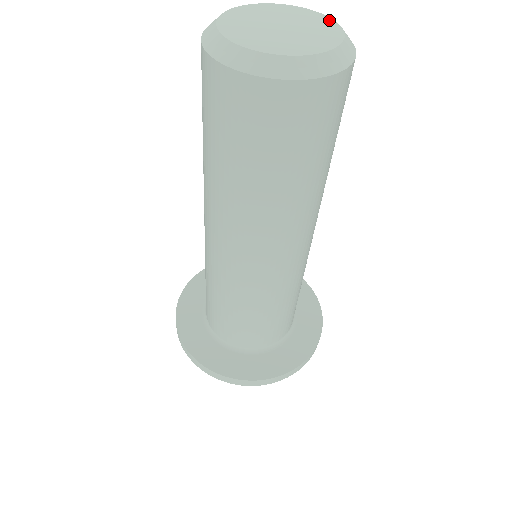
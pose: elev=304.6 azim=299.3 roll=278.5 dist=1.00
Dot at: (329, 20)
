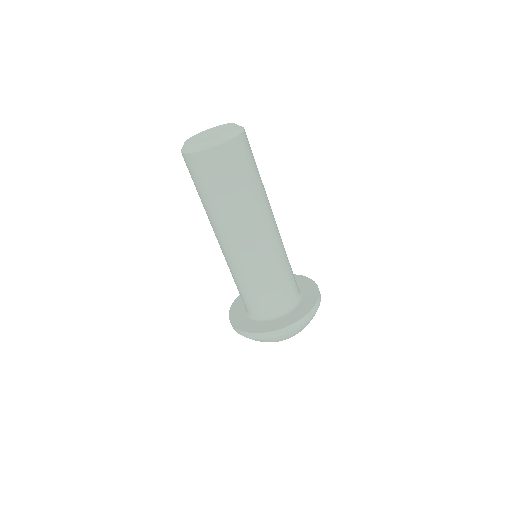
Dot at: (233, 127)
